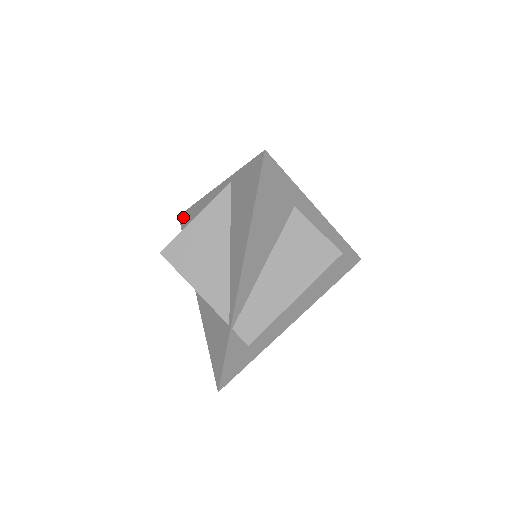
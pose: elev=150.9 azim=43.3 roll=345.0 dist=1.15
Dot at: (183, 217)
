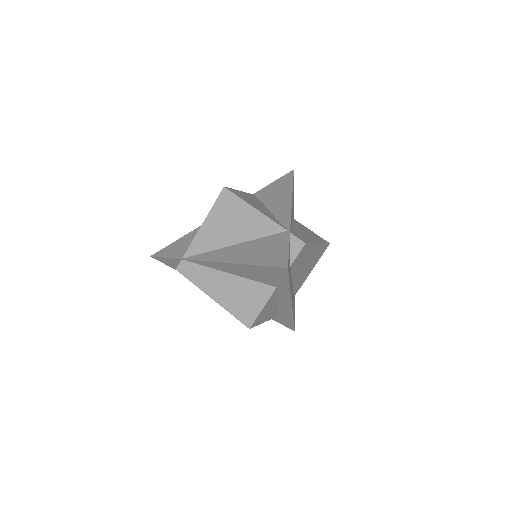
Dot at: (164, 250)
